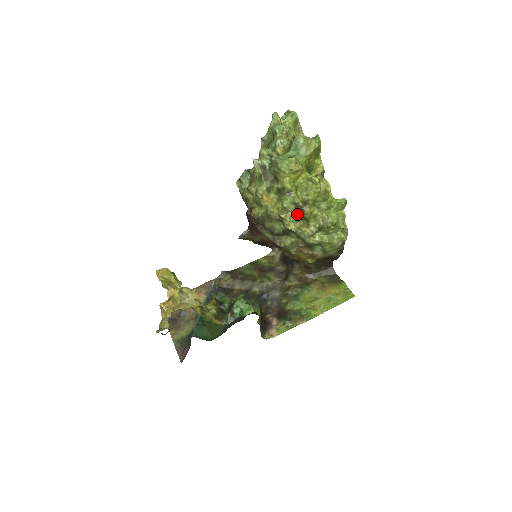
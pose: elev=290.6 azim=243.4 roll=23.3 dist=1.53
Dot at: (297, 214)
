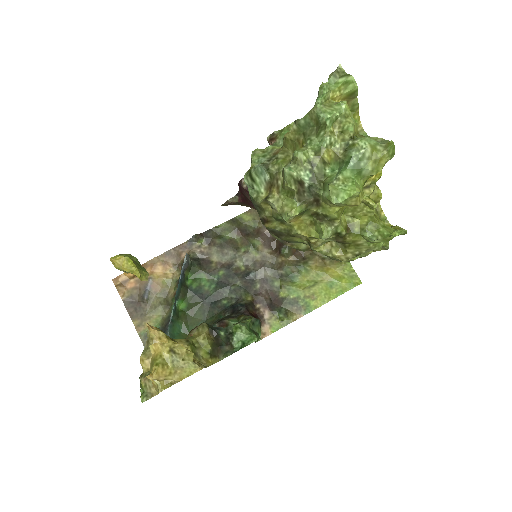
Dot at: (333, 239)
